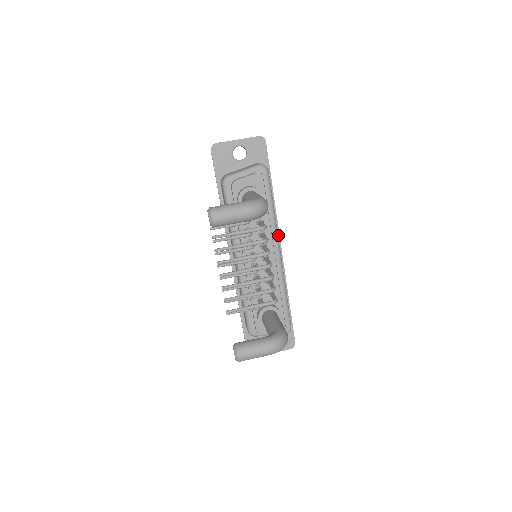
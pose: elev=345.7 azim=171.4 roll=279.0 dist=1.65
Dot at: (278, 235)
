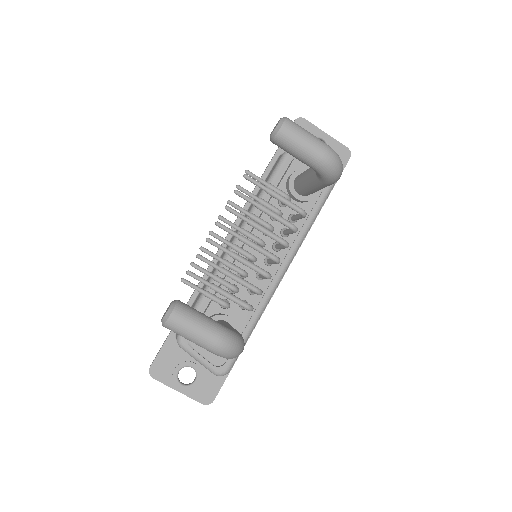
Dot at: occluded
